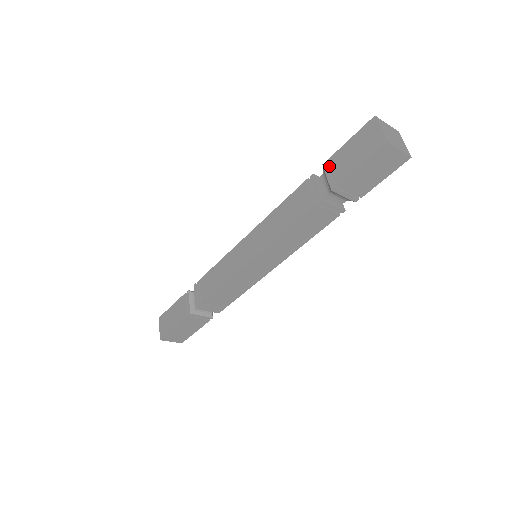
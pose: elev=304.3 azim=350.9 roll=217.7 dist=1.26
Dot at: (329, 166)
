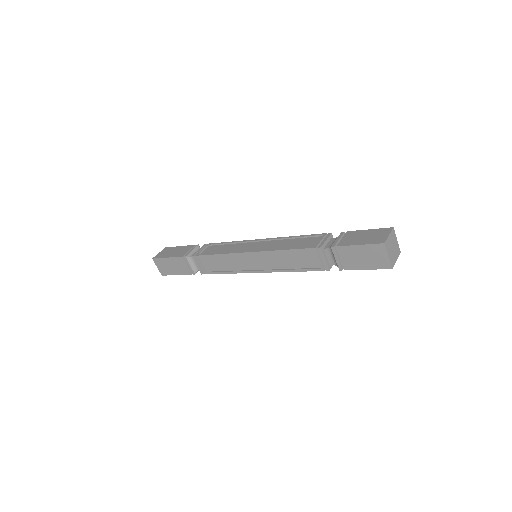
Dot at: (344, 235)
